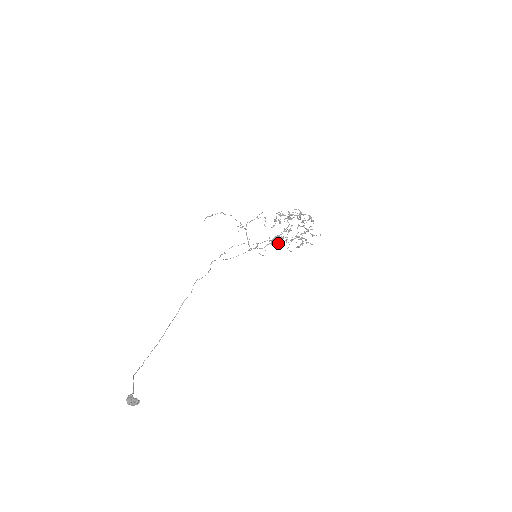
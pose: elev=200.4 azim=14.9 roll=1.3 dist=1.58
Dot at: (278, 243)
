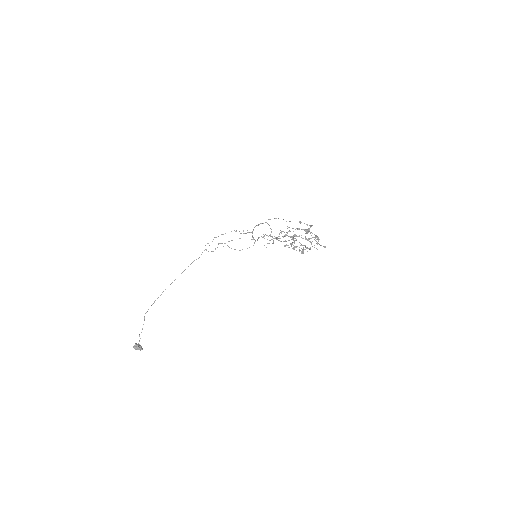
Dot at: occluded
